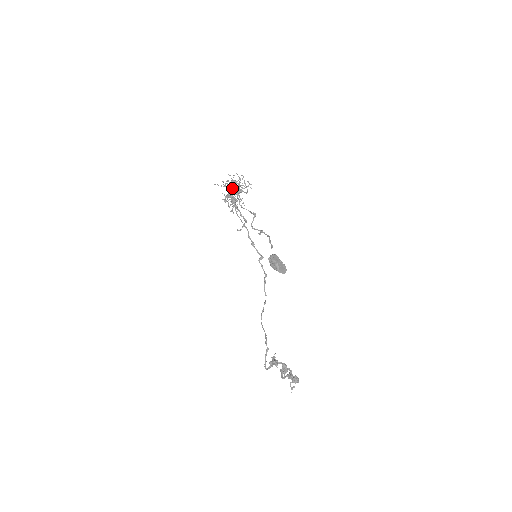
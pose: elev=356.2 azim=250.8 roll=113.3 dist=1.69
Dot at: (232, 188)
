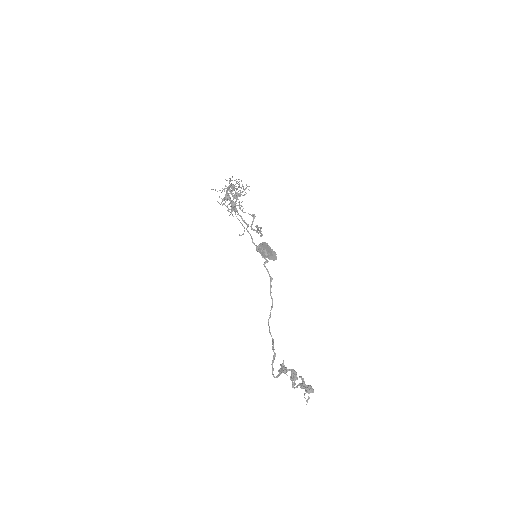
Dot at: (231, 193)
